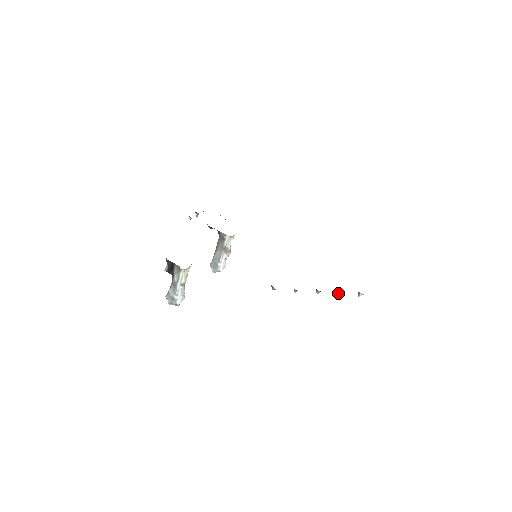
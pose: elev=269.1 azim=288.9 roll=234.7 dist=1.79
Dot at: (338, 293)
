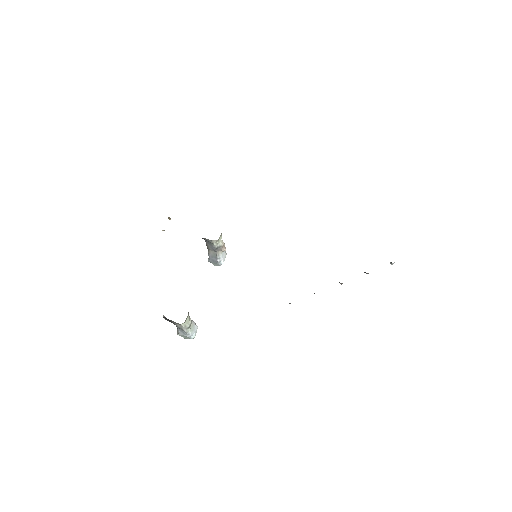
Dot at: (366, 273)
